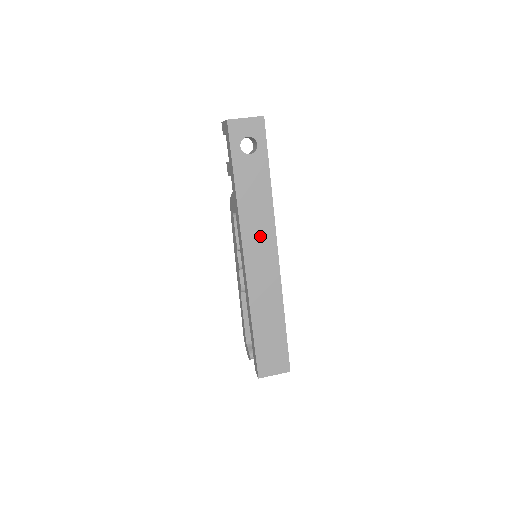
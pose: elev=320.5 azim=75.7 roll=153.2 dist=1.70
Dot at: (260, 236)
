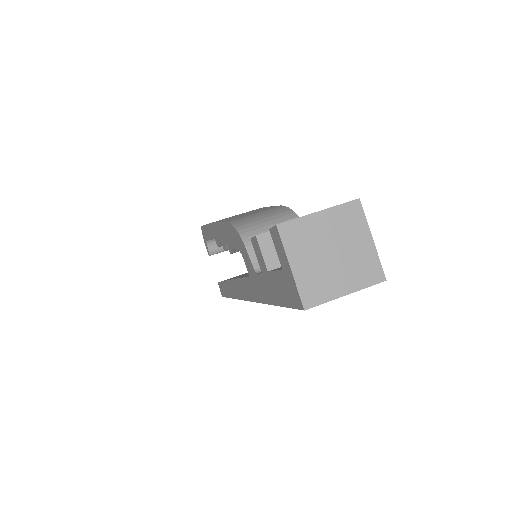
Dot at: occluded
